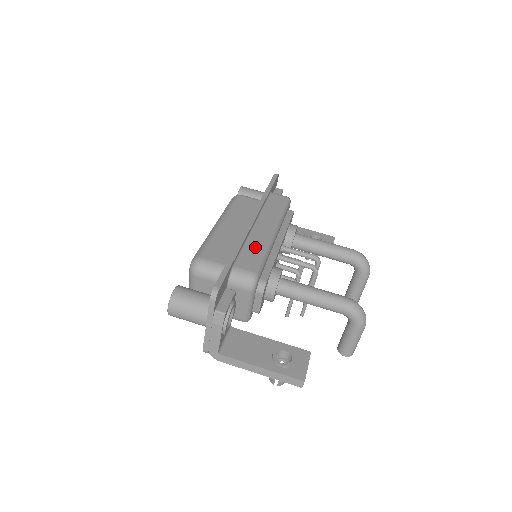
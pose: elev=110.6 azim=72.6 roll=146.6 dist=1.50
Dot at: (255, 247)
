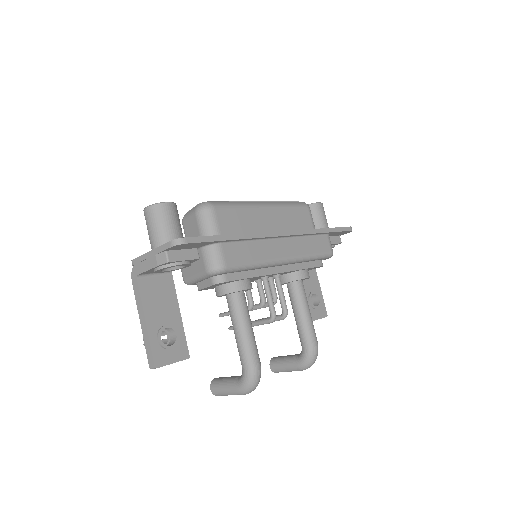
Dot at: (255, 252)
